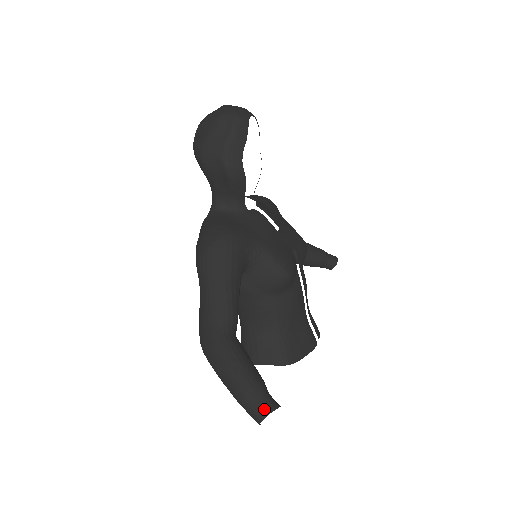
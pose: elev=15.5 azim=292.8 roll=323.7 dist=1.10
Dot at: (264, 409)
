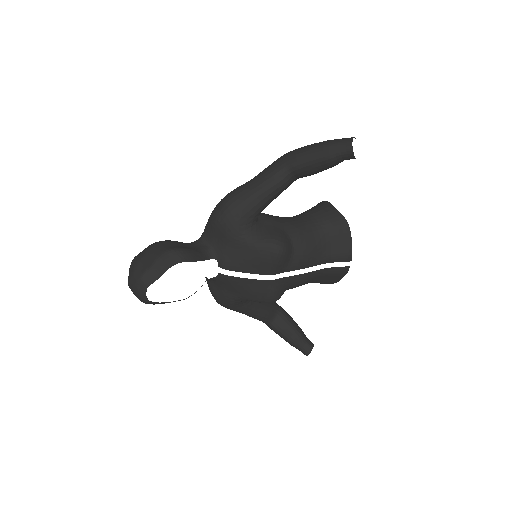
Dot at: occluded
